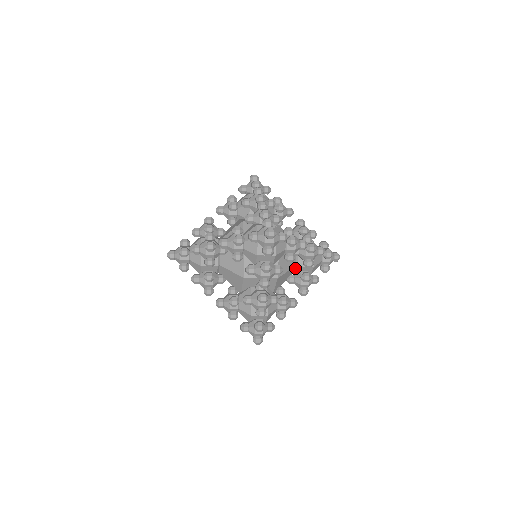
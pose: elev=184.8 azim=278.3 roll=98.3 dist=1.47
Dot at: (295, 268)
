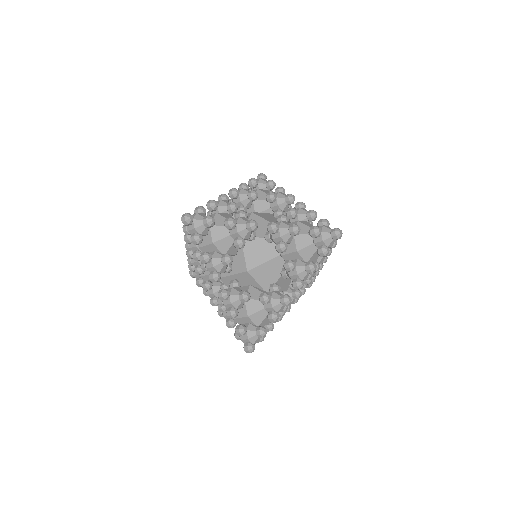
Dot at: (282, 258)
